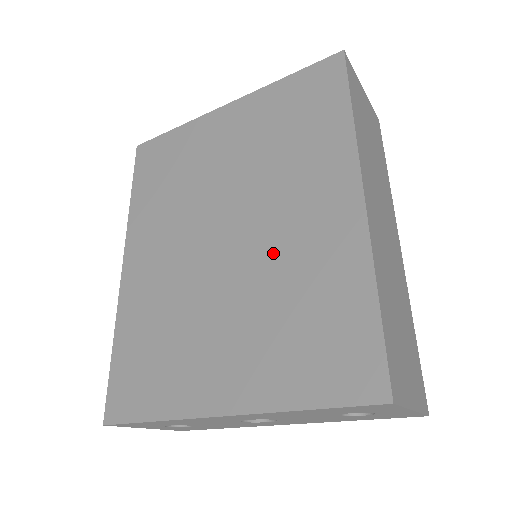
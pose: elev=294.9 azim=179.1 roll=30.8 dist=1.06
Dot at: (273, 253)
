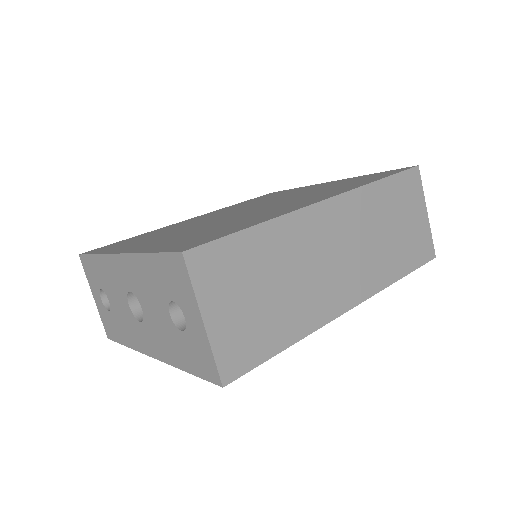
Dot at: (248, 215)
